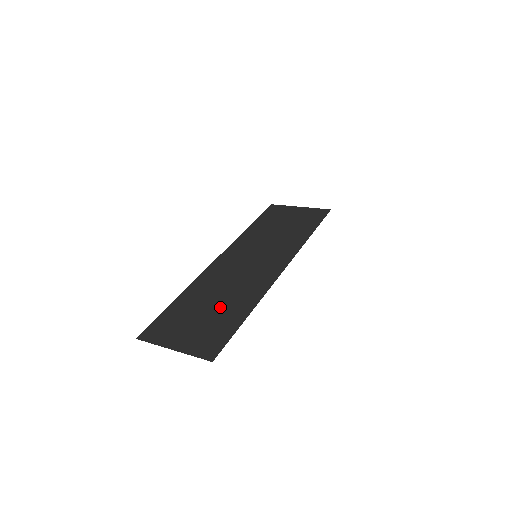
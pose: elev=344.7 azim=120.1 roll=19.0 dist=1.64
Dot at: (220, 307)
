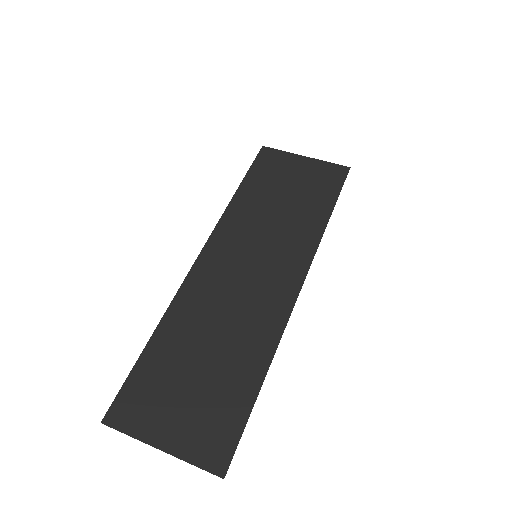
Dot at: (219, 362)
